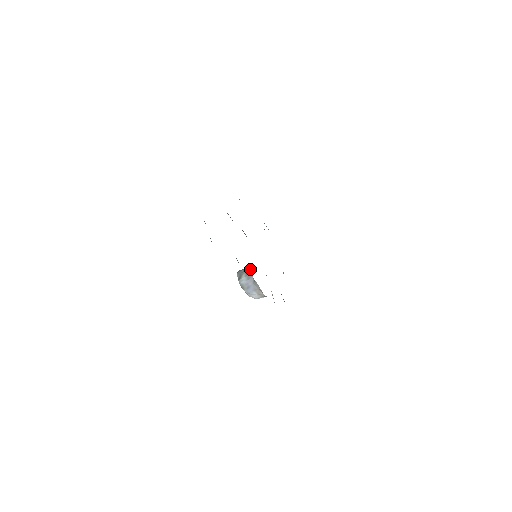
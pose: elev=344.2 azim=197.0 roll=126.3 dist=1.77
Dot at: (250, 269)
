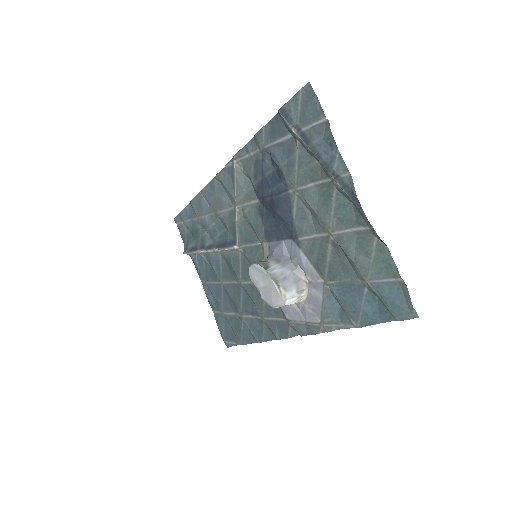
Dot at: (285, 251)
